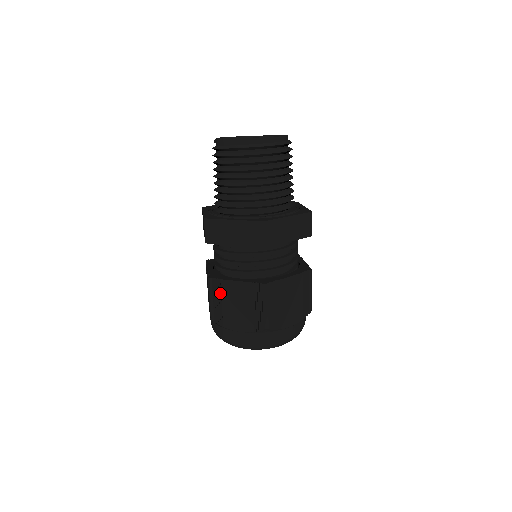
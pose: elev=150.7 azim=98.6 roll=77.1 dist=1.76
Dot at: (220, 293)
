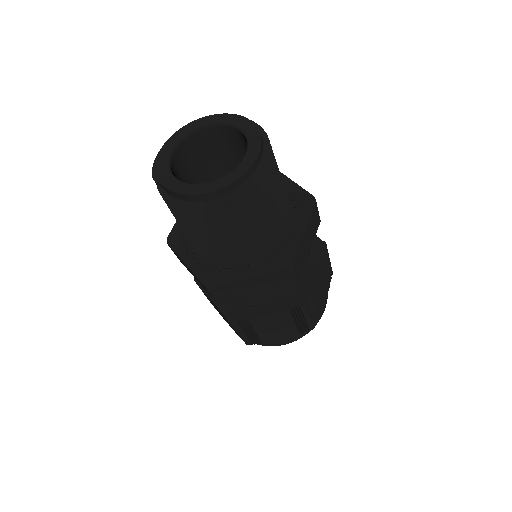
Dot at: (250, 327)
